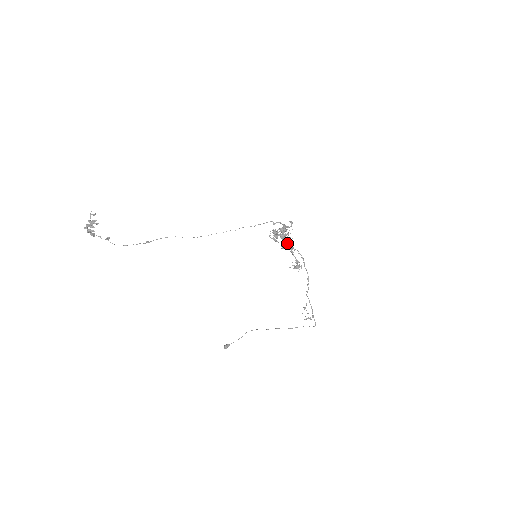
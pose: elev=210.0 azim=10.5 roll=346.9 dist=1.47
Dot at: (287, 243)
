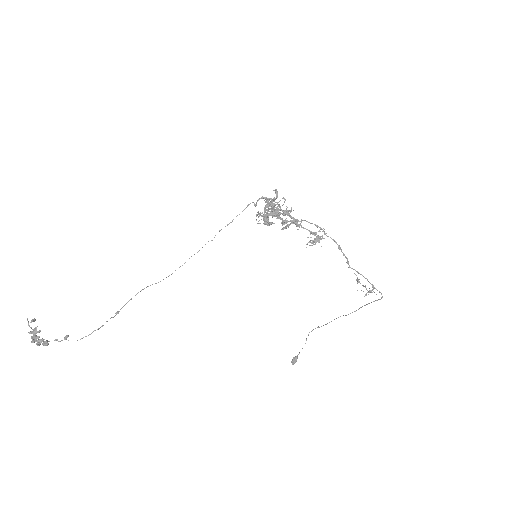
Dot at: (284, 220)
